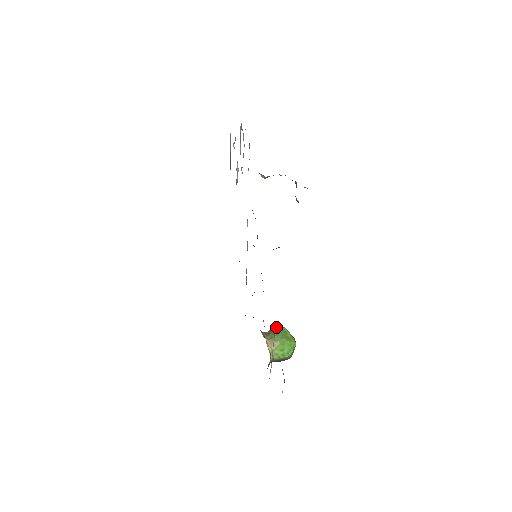
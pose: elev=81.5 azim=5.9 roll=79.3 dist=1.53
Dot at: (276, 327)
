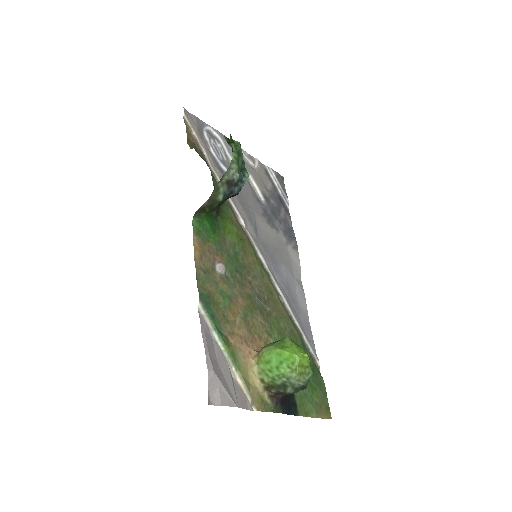
Dot at: occluded
